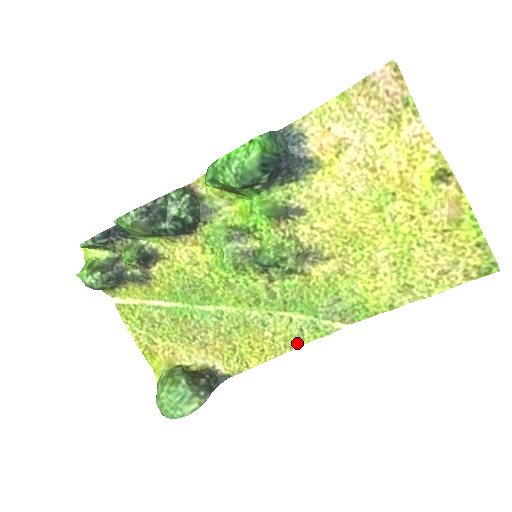
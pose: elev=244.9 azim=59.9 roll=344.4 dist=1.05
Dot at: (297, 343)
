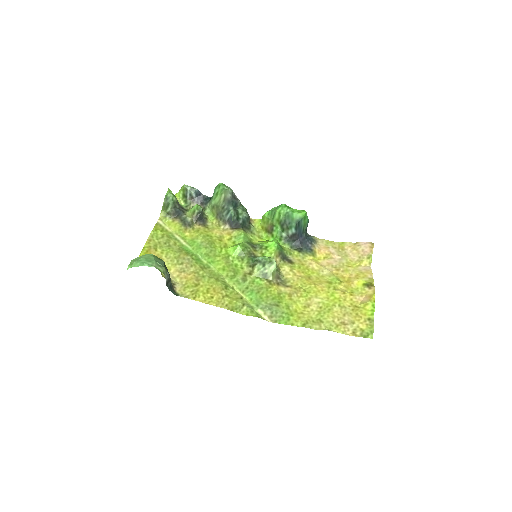
Dot at: (235, 309)
